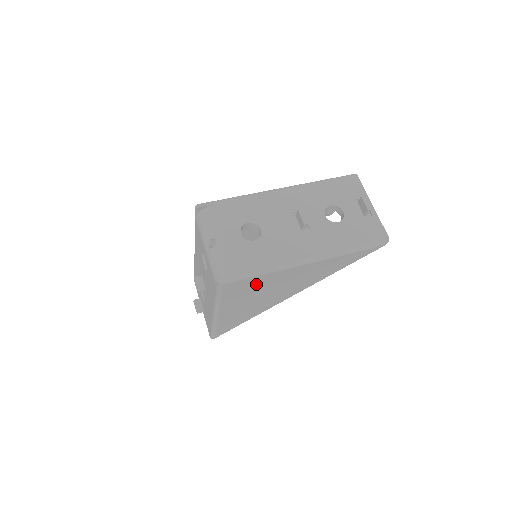
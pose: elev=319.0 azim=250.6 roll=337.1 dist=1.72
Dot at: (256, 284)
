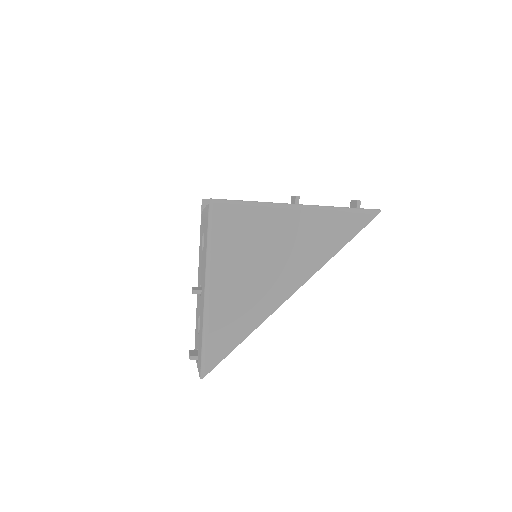
Dot at: (248, 227)
